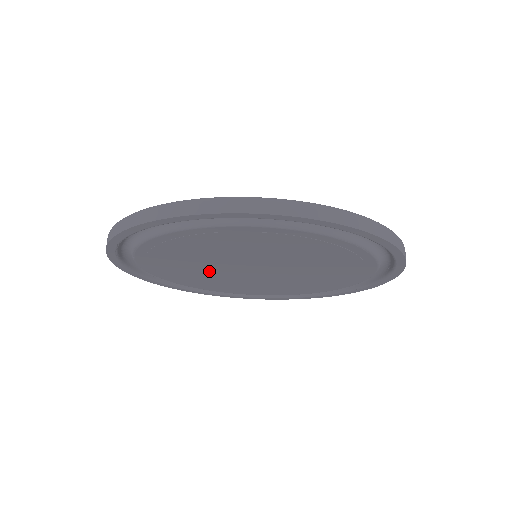
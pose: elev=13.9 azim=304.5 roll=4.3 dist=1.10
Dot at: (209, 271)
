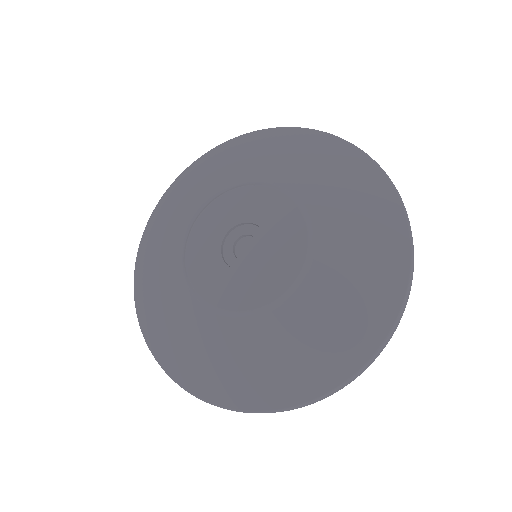
Dot at: occluded
